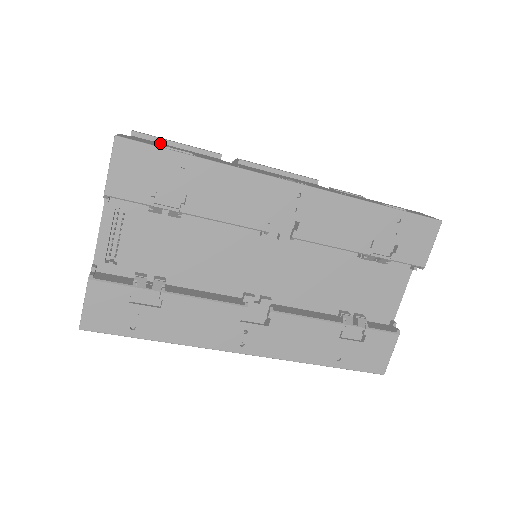
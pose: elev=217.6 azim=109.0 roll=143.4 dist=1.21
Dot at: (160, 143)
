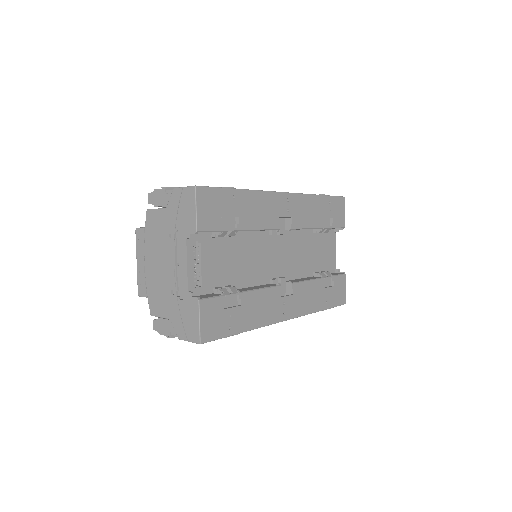
Dot at: occluded
